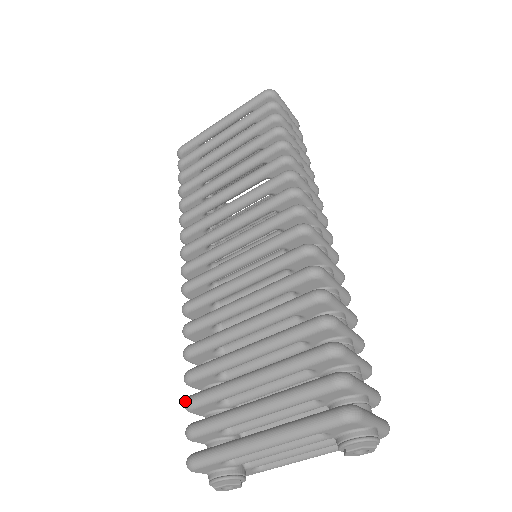
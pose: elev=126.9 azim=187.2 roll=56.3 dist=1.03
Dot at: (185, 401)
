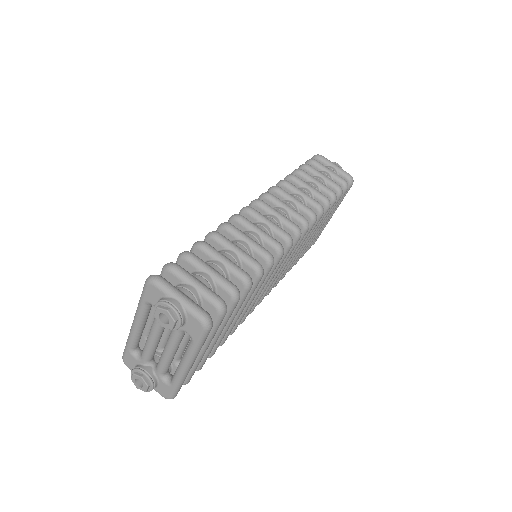
Dot at: occluded
